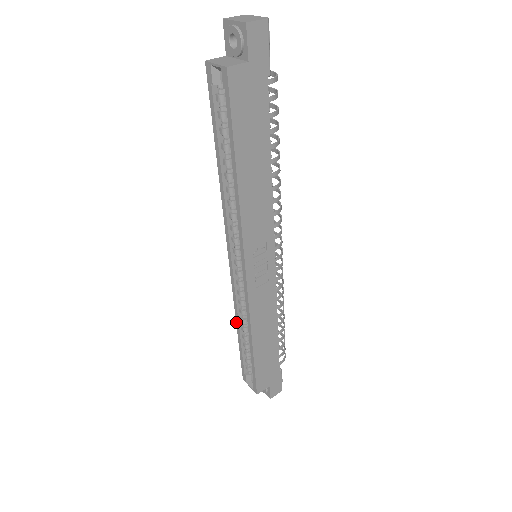
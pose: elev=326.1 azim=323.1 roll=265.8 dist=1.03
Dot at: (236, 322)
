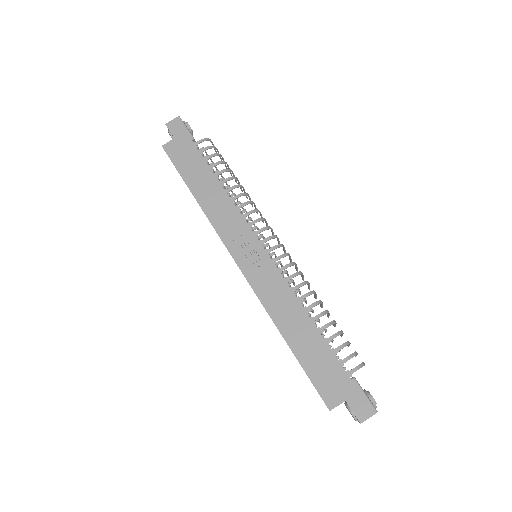
Dot at: occluded
